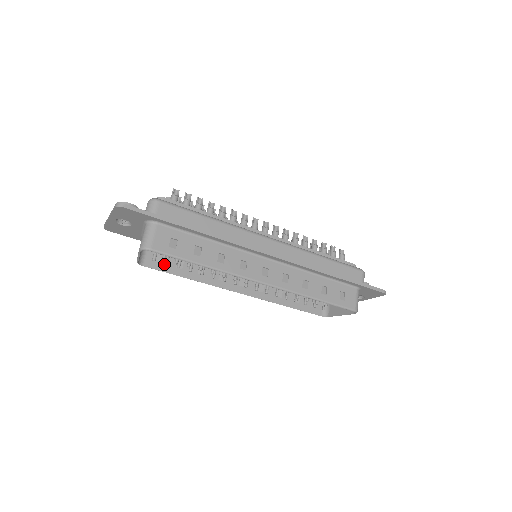
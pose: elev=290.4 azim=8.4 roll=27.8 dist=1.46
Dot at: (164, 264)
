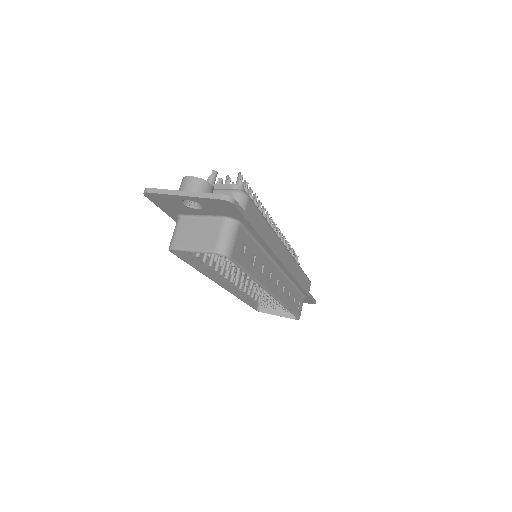
Dot at: occluded
